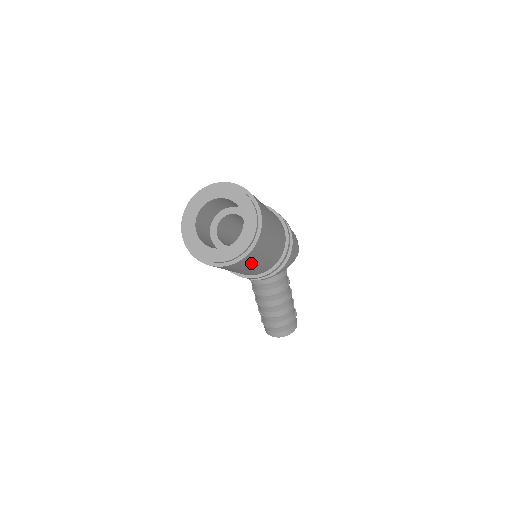
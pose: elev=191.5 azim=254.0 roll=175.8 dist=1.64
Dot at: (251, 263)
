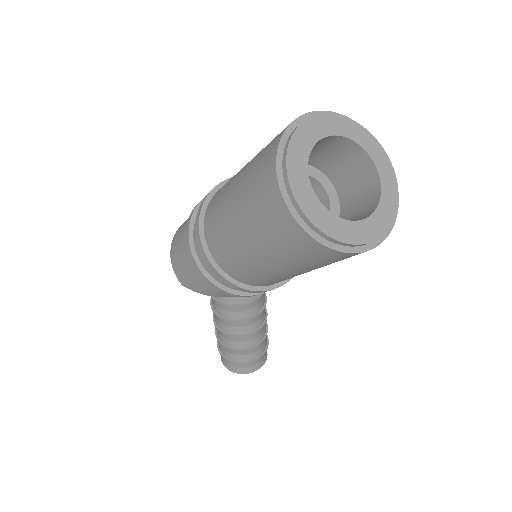
Dot at: occluded
